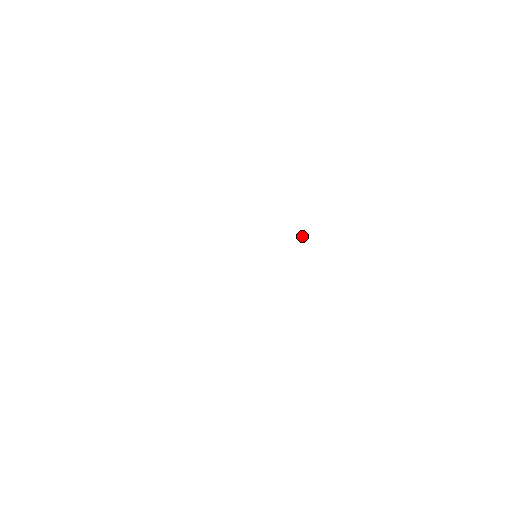
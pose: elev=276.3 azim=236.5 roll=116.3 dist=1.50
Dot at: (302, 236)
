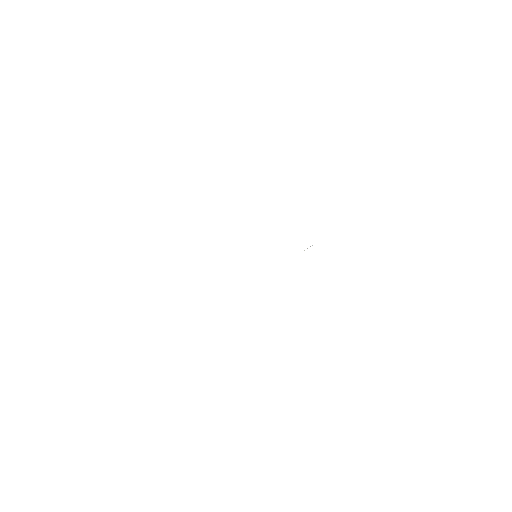
Dot at: (310, 246)
